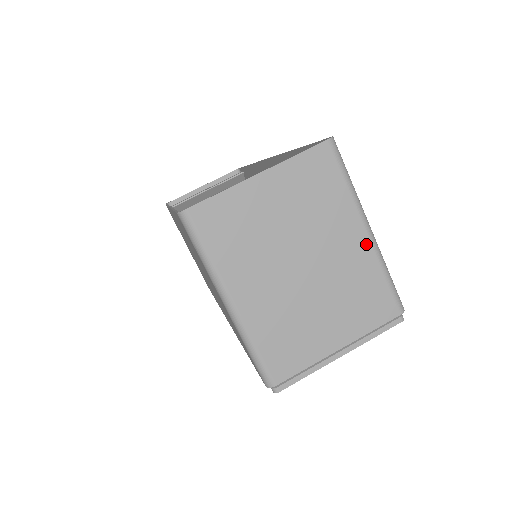
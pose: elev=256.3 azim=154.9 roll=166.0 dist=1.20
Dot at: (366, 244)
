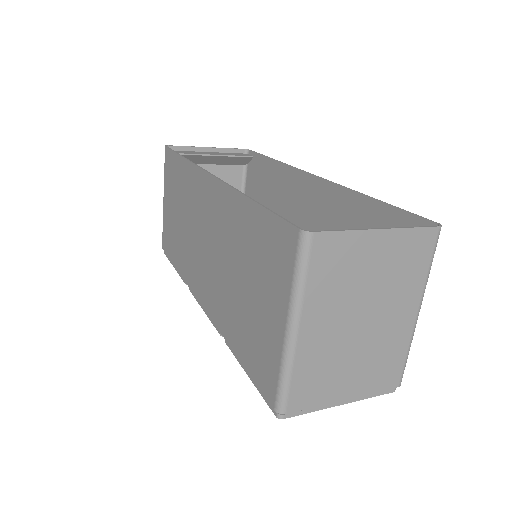
Dot at: (411, 323)
